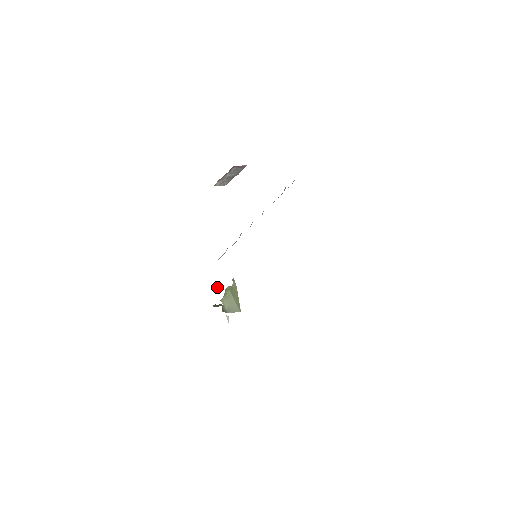
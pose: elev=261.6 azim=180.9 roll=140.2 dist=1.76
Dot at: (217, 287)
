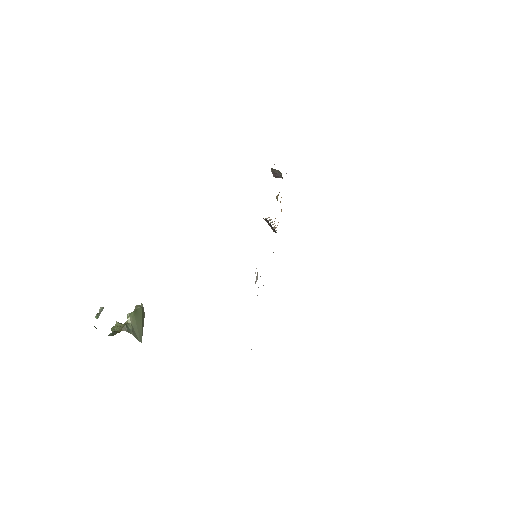
Dot at: (99, 310)
